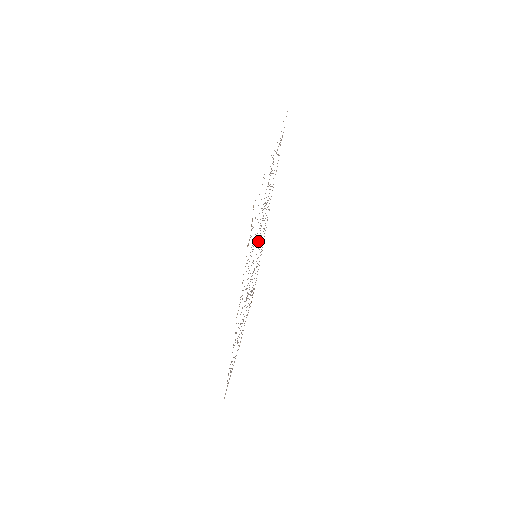
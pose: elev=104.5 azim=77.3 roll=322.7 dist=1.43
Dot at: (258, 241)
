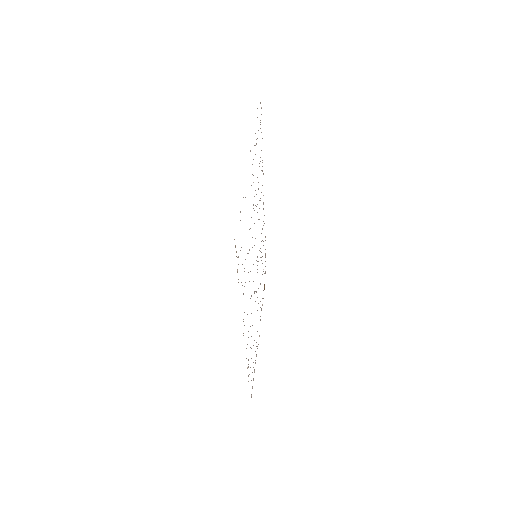
Dot at: occluded
